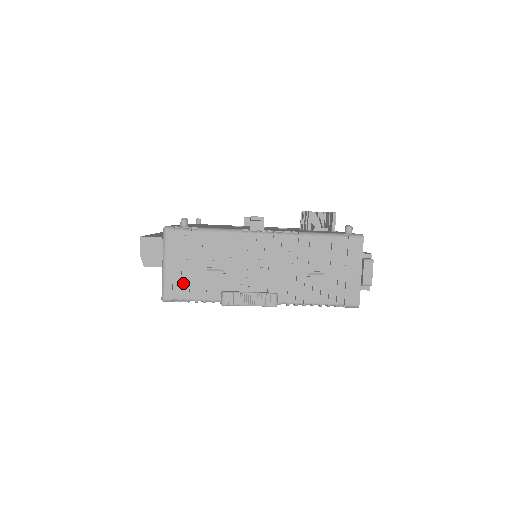
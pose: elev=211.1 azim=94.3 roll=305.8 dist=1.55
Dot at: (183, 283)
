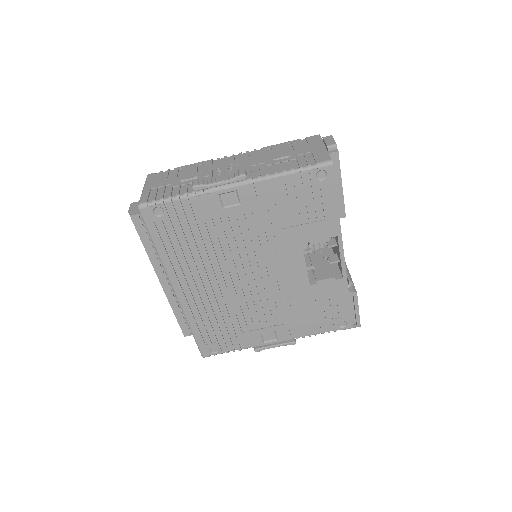
Dot at: (159, 193)
